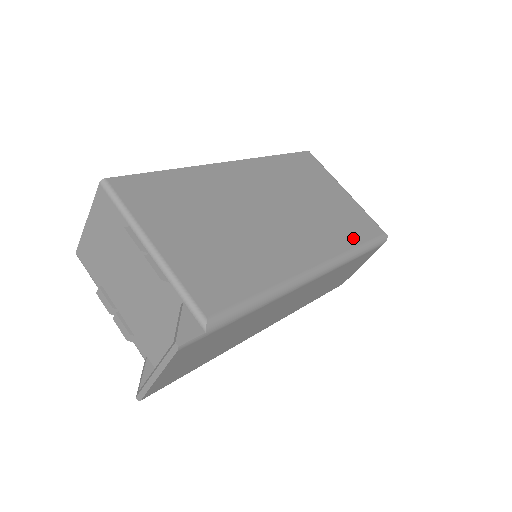
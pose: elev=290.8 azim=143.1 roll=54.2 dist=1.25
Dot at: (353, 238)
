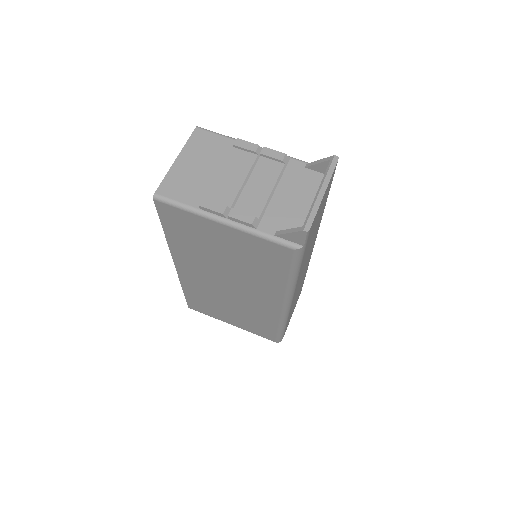
Dot at: occluded
